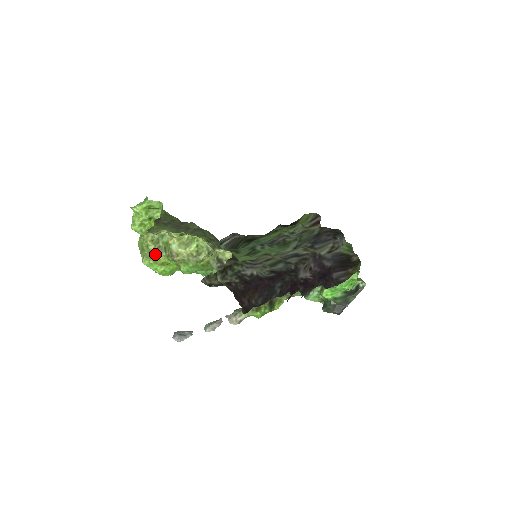
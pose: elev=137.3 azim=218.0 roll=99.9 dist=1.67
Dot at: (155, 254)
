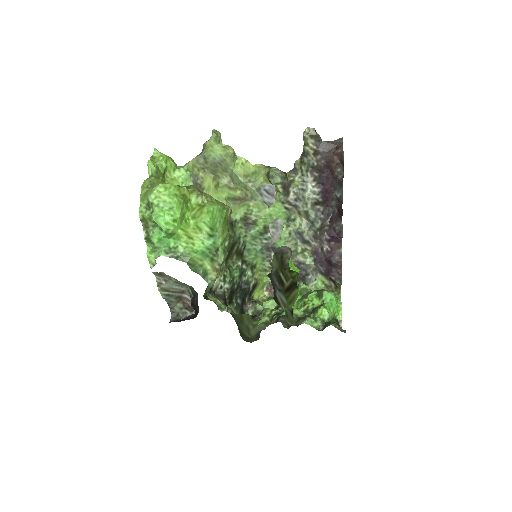
Dot at: occluded
